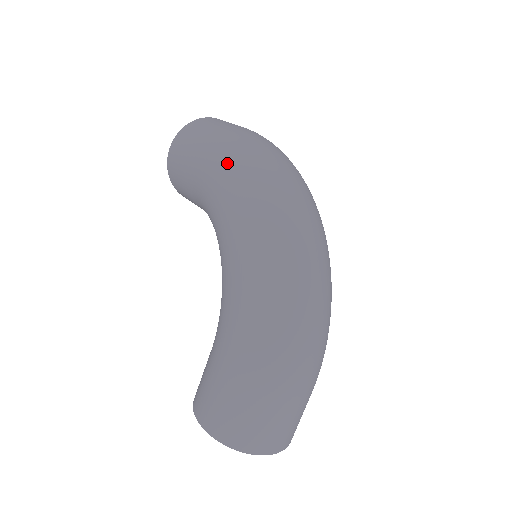
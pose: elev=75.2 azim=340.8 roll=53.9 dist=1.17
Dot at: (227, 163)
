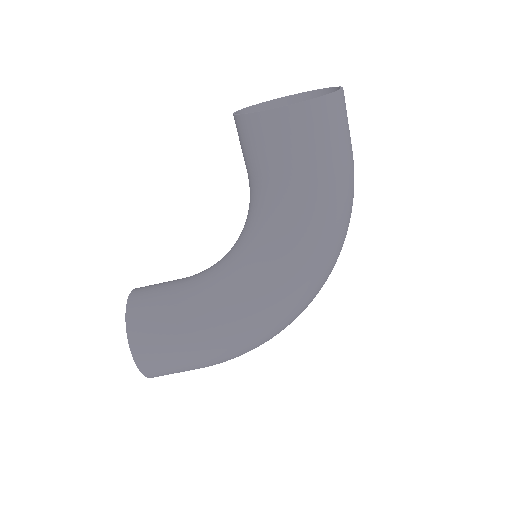
Dot at: (330, 226)
